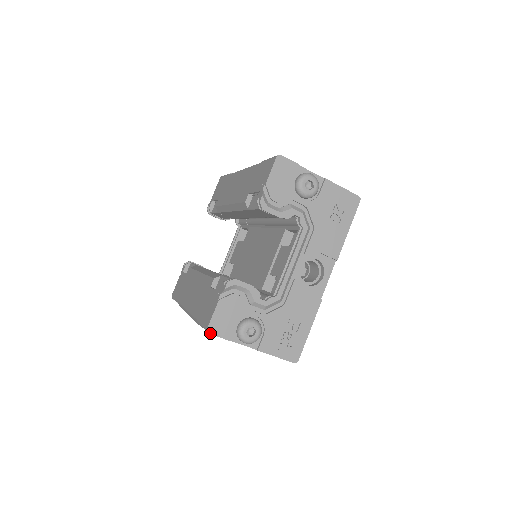
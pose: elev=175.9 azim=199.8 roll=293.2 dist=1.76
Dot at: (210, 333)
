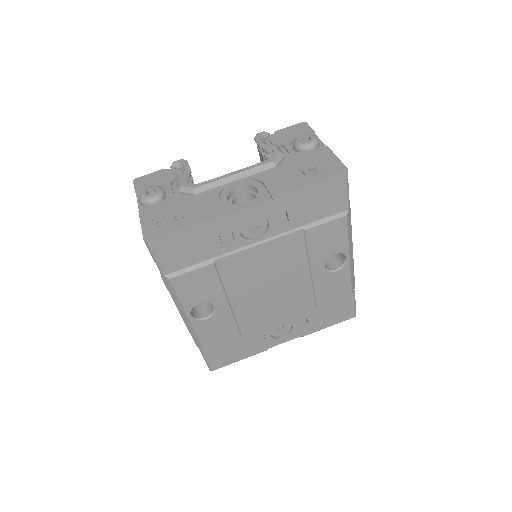
Dot at: (134, 181)
